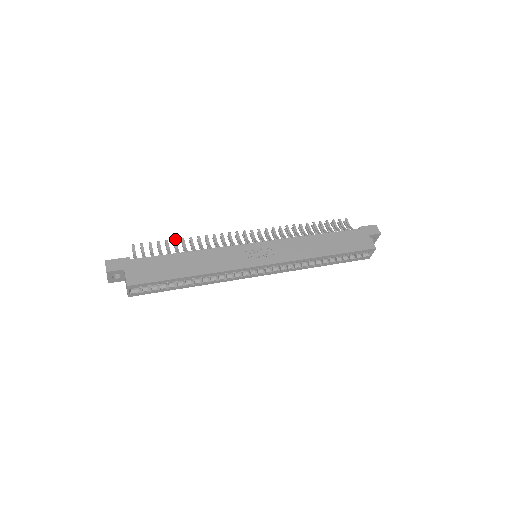
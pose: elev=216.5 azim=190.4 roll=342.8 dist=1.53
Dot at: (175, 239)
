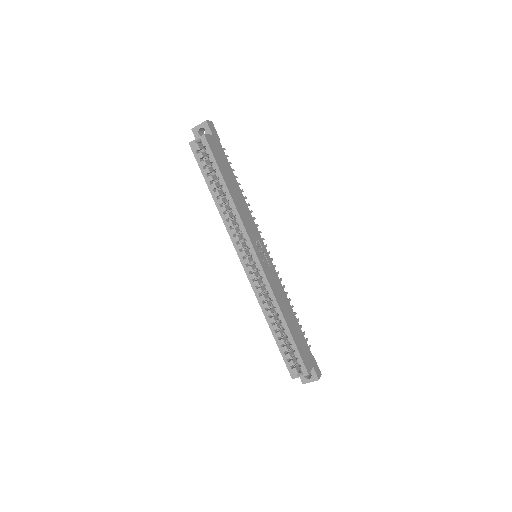
Dot at: occluded
